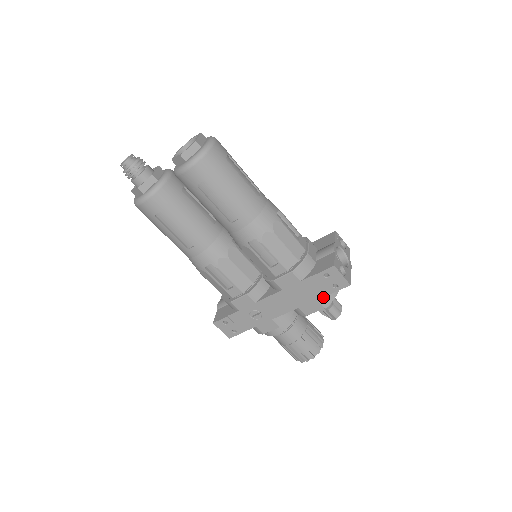
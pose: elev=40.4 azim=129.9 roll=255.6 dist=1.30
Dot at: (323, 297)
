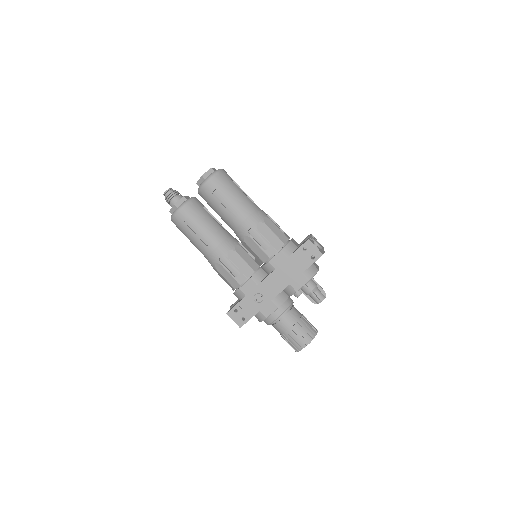
Dot at: (306, 272)
